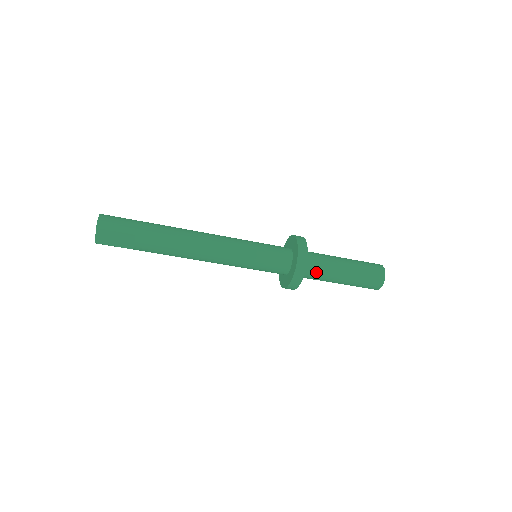
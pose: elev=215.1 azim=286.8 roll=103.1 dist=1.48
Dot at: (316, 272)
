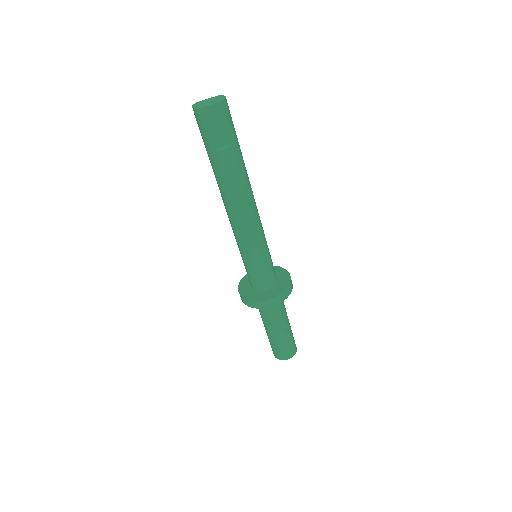
Dot at: (276, 309)
